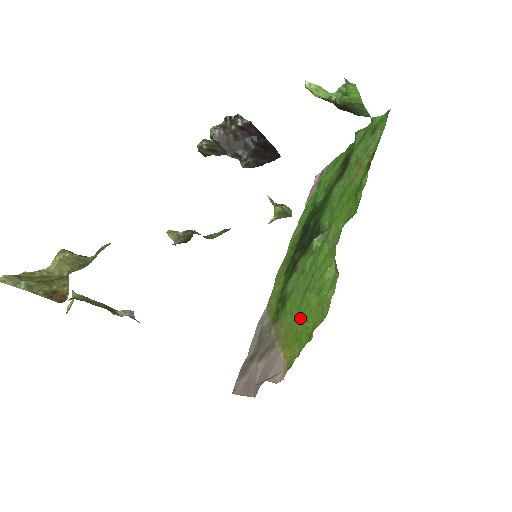
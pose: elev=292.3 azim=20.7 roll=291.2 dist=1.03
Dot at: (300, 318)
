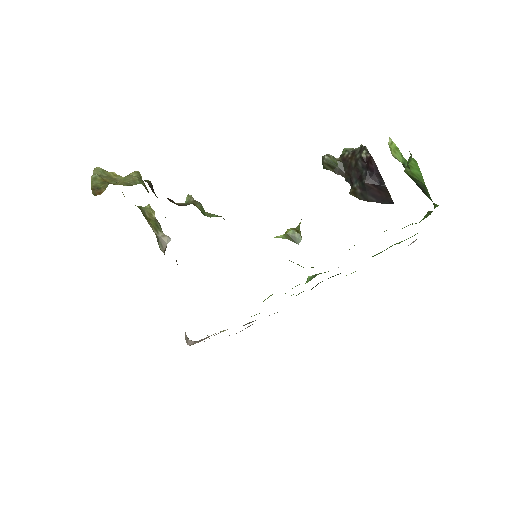
Dot at: occluded
